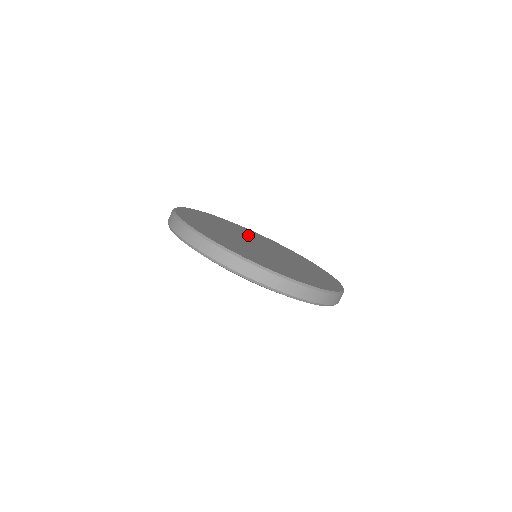
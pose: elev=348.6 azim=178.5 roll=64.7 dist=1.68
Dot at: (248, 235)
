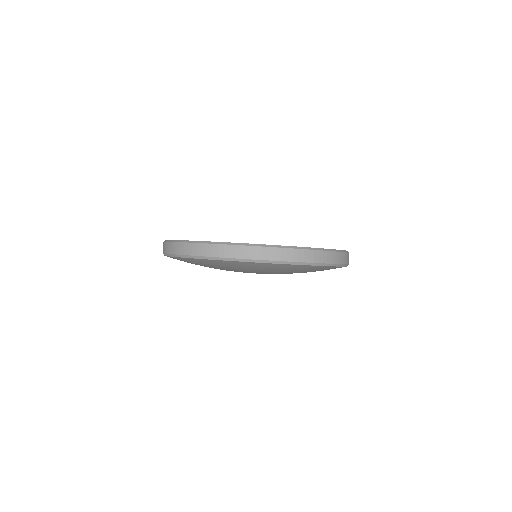
Dot at: occluded
